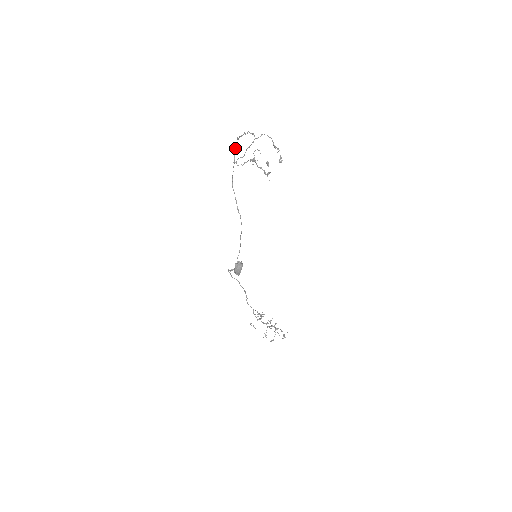
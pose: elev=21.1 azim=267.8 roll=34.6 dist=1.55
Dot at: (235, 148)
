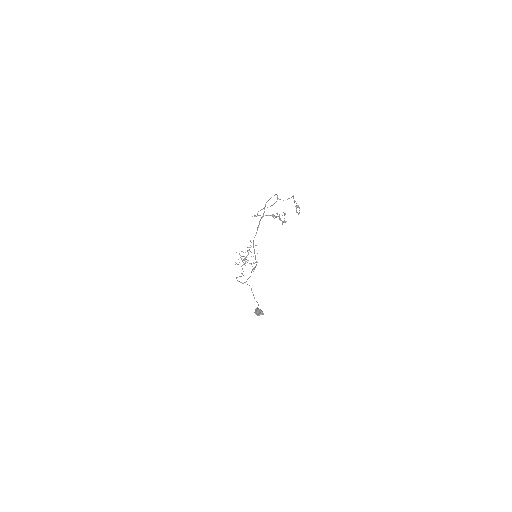
Dot at: (260, 220)
